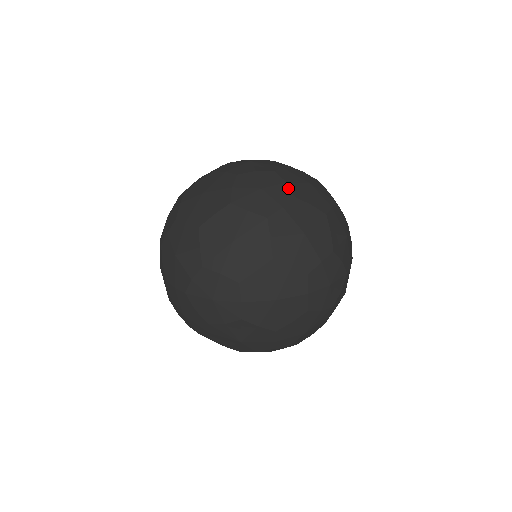
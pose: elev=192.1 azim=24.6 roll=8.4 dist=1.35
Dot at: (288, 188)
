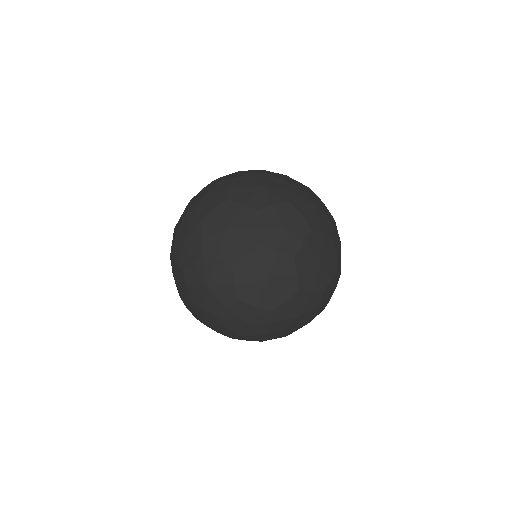
Dot at: occluded
